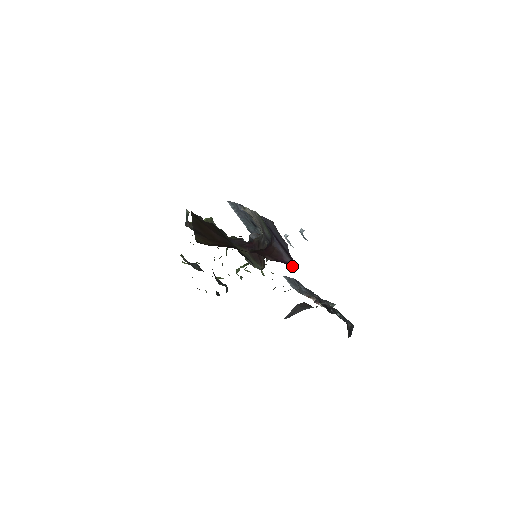
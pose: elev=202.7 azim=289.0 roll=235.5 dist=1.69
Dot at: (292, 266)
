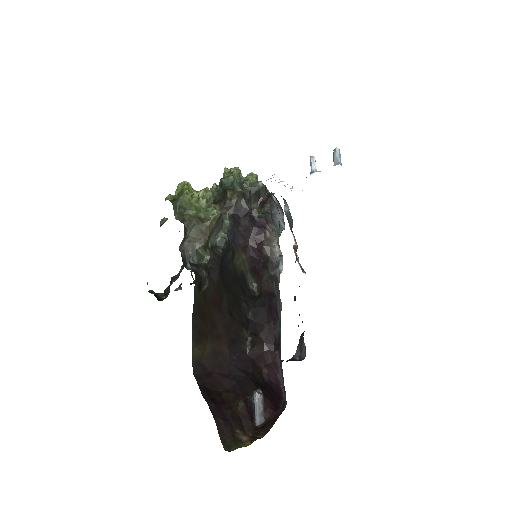
Dot at: (281, 385)
